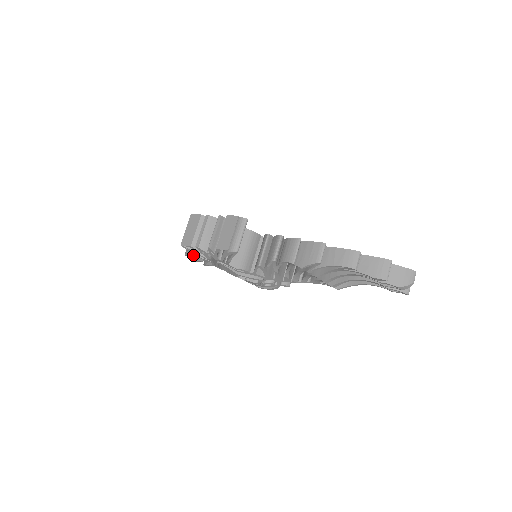
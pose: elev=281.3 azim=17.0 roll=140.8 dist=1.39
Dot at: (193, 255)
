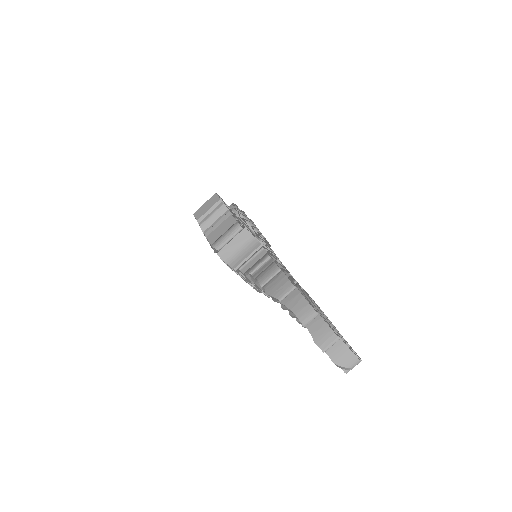
Dot at: occluded
